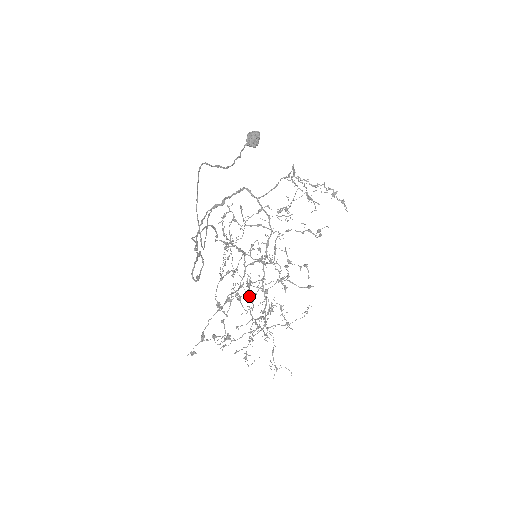
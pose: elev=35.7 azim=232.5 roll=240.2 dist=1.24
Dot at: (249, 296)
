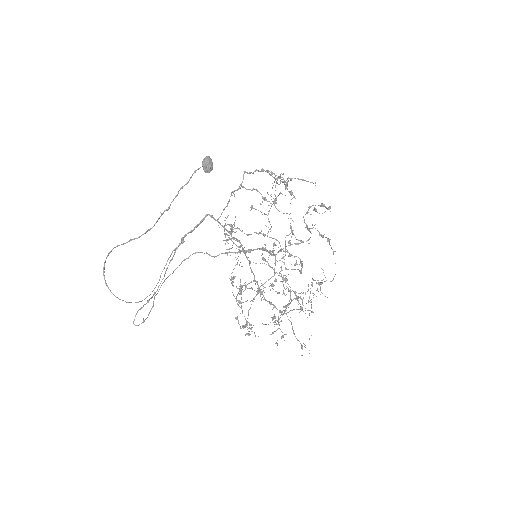
Dot at: (241, 299)
